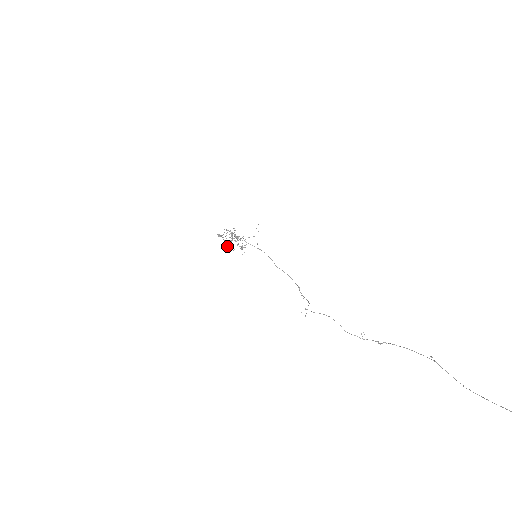
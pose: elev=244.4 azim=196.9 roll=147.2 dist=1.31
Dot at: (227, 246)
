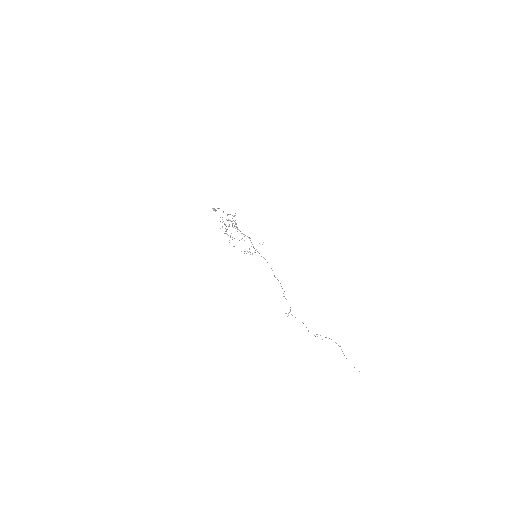
Dot at: (226, 230)
